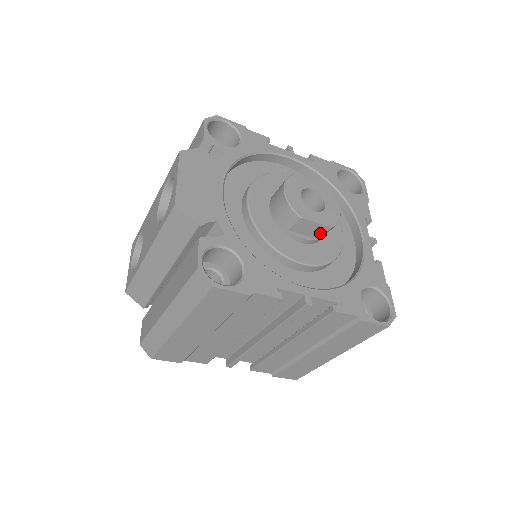
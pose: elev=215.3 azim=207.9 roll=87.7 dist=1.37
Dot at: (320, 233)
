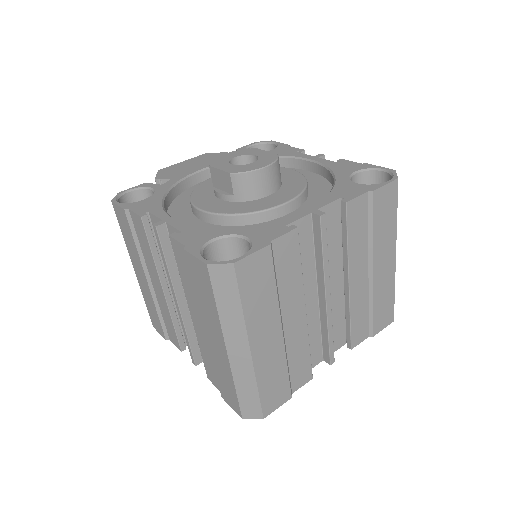
Dot at: (230, 185)
